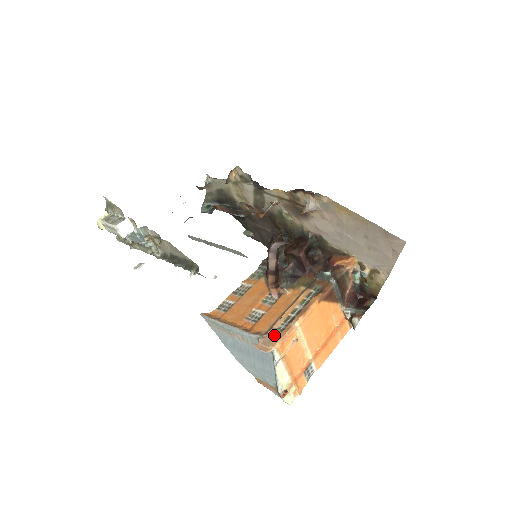
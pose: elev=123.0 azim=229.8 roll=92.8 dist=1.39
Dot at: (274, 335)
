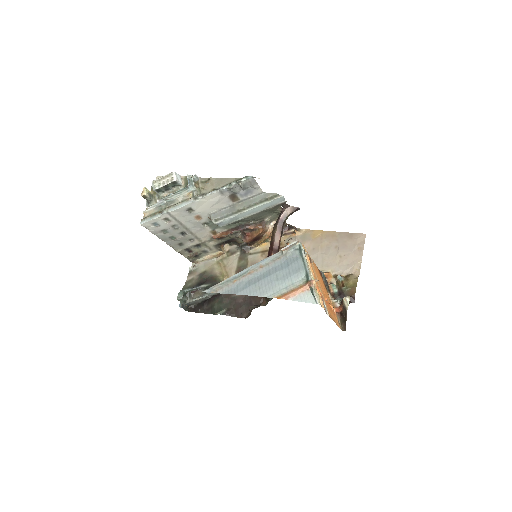
Dot at: occluded
